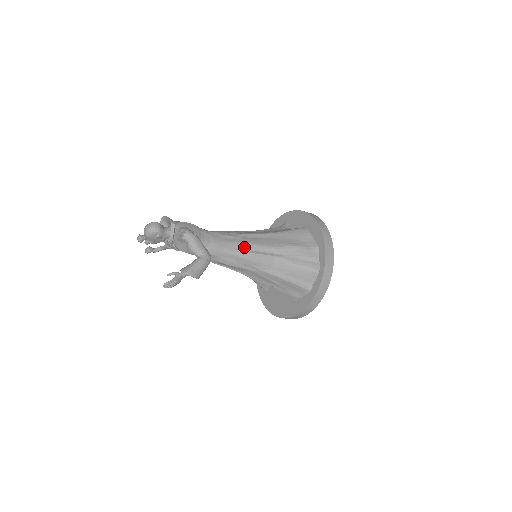
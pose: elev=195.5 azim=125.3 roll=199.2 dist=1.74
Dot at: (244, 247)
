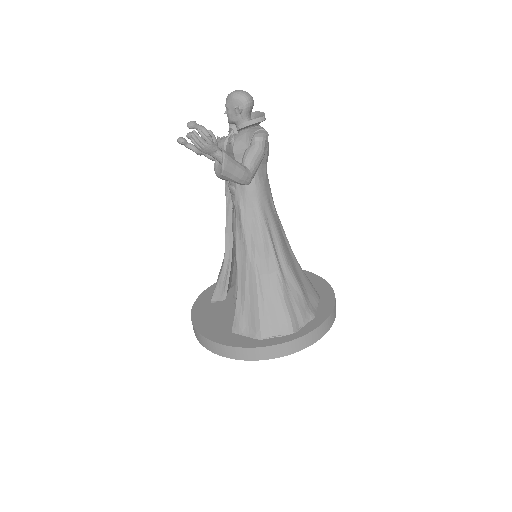
Dot at: (272, 226)
